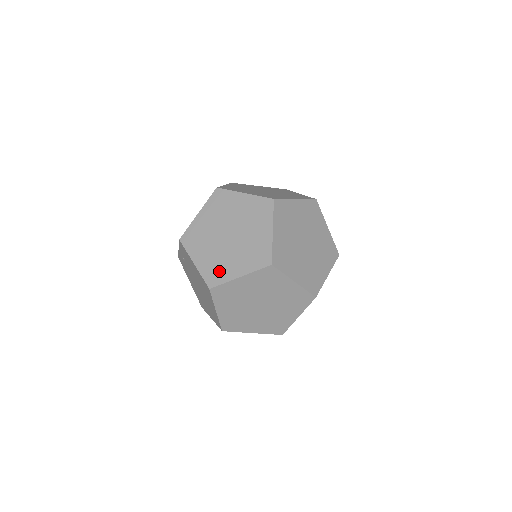
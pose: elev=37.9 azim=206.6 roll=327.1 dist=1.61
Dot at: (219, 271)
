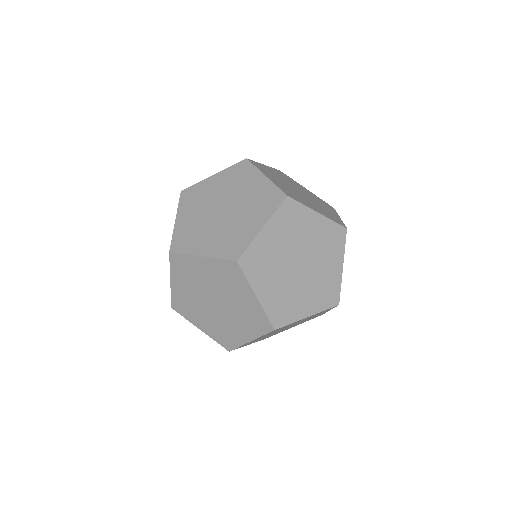
Dot at: (189, 240)
